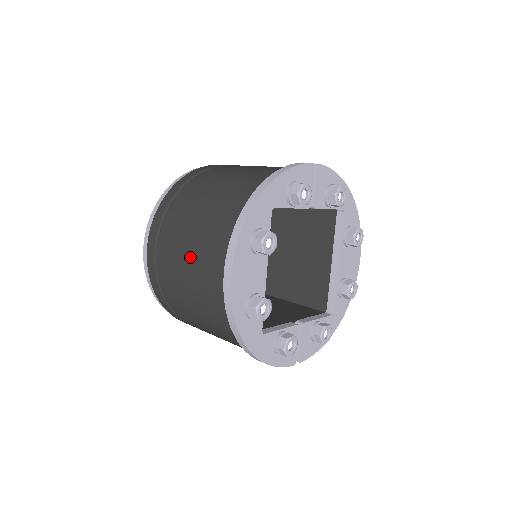
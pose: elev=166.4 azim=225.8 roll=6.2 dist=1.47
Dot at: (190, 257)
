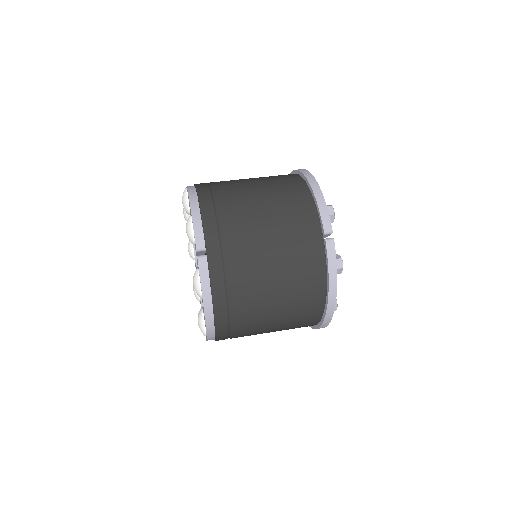
Dot at: occluded
